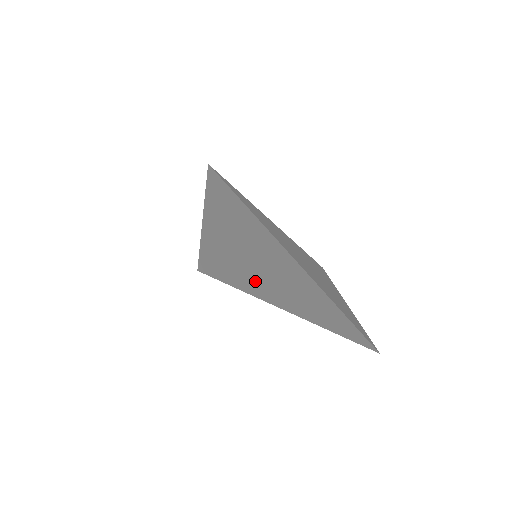
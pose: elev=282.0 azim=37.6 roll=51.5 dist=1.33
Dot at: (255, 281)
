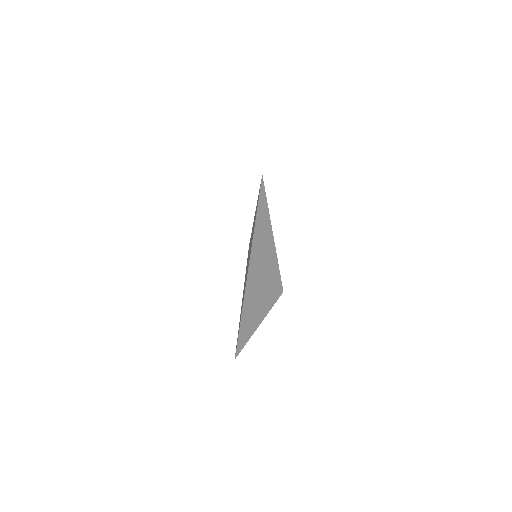
Dot at: occluded
